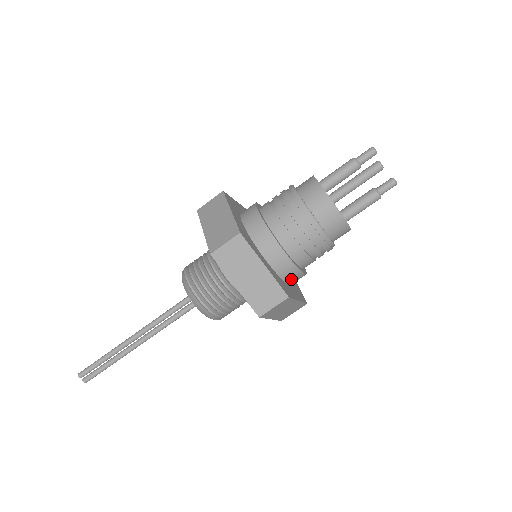
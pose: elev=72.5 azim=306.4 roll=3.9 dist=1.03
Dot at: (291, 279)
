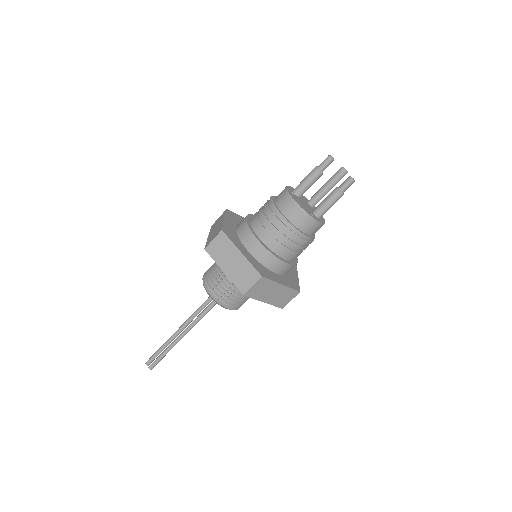
Dot at: (275, 267)
